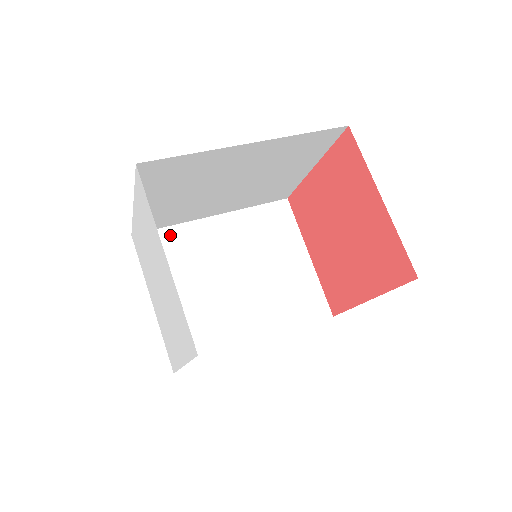
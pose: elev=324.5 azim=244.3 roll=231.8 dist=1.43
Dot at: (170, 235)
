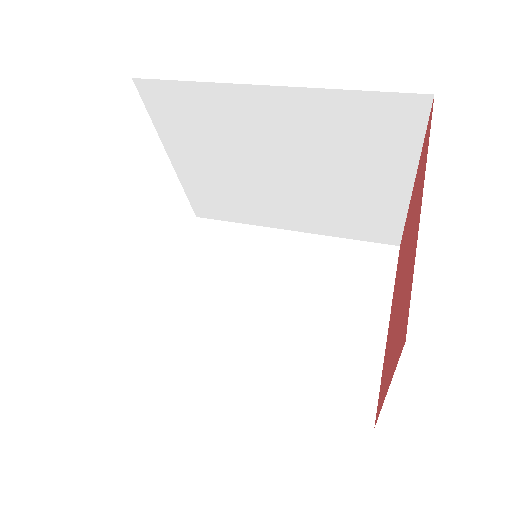
Dot at: (231, 231)
